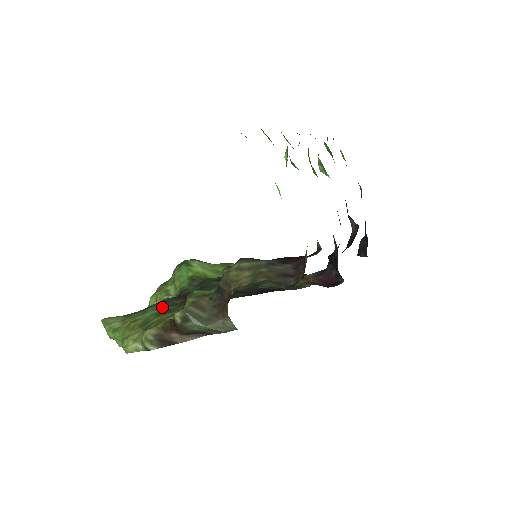
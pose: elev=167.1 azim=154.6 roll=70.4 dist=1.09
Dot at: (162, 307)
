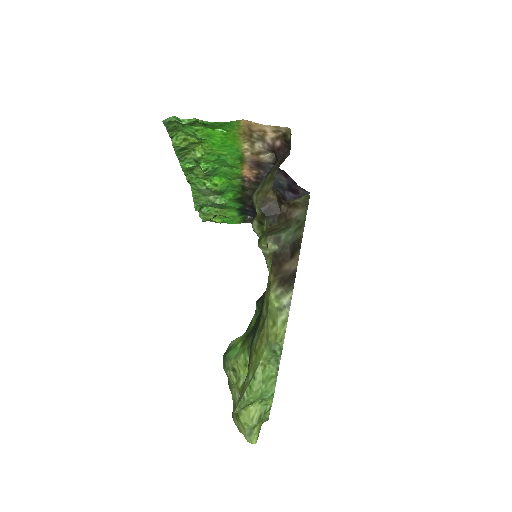
Dot at: (256, 332)
